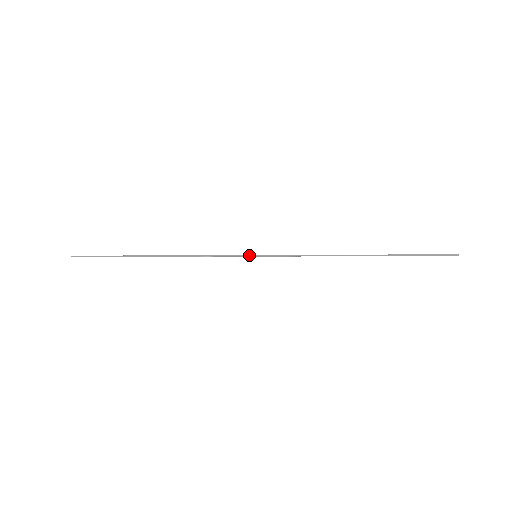
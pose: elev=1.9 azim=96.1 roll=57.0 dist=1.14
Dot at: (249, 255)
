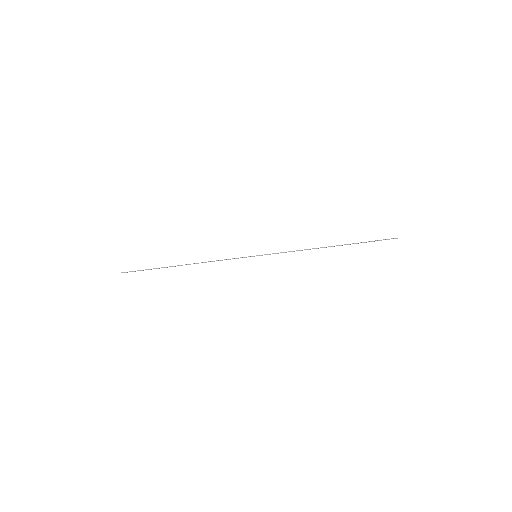
Dot at: (251, 256)
